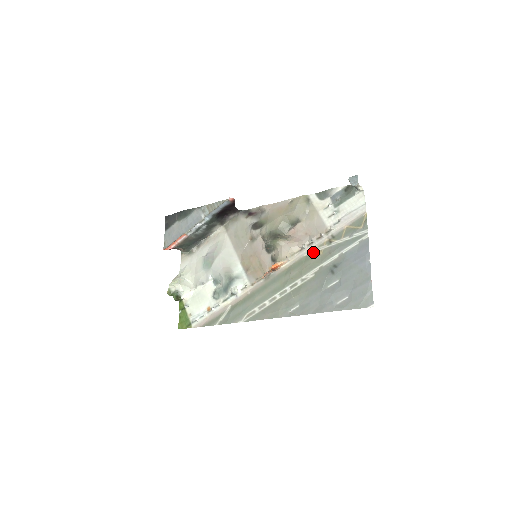
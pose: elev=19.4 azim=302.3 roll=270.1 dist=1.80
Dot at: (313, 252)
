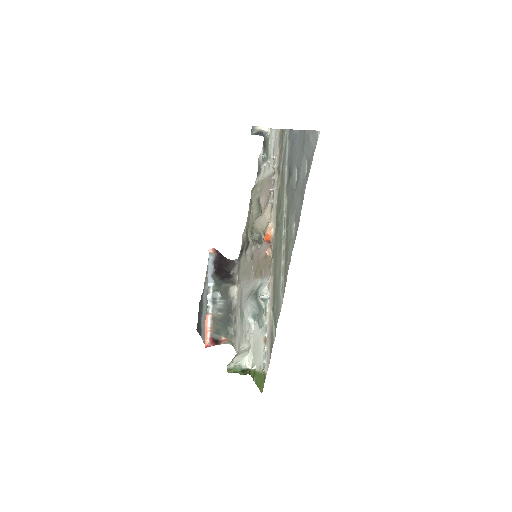
Dot at: (277, 193)
